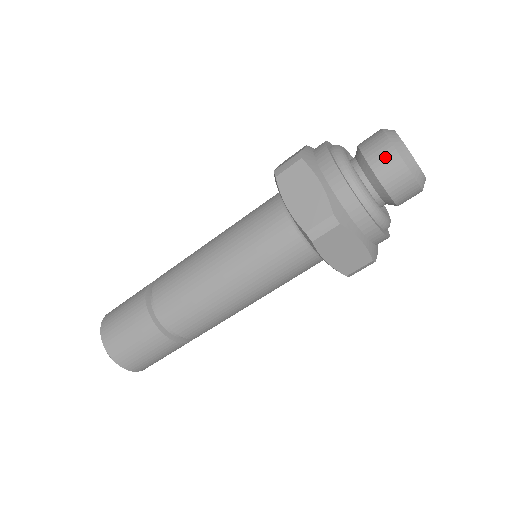
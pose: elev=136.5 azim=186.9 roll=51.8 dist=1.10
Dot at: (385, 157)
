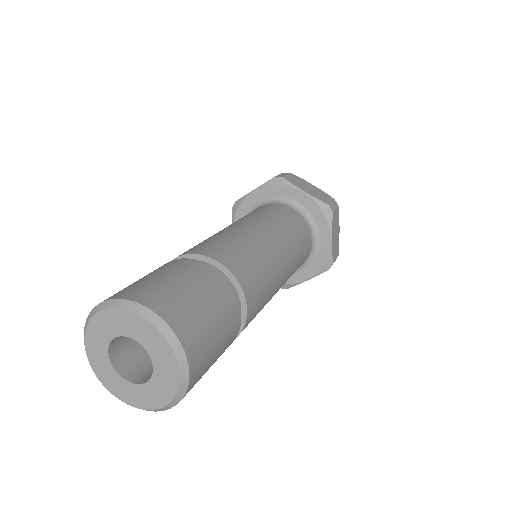
Dot at: occluded
